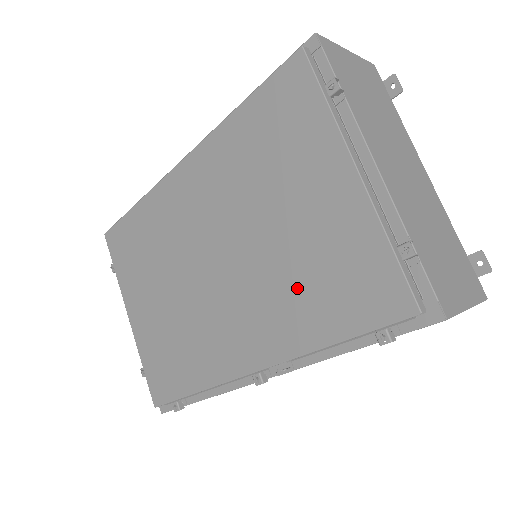
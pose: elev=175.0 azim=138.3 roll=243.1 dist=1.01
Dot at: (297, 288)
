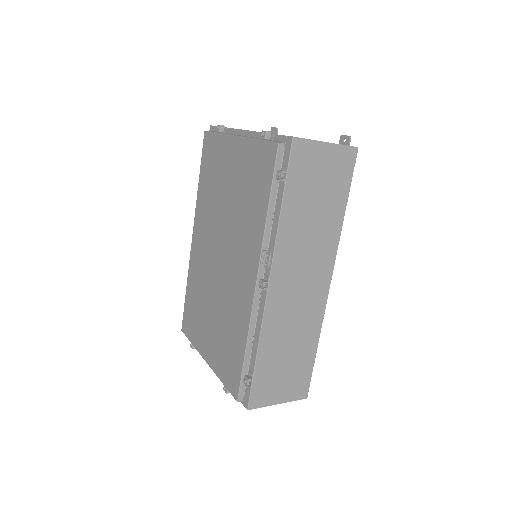
Dot at: (246, 209)
